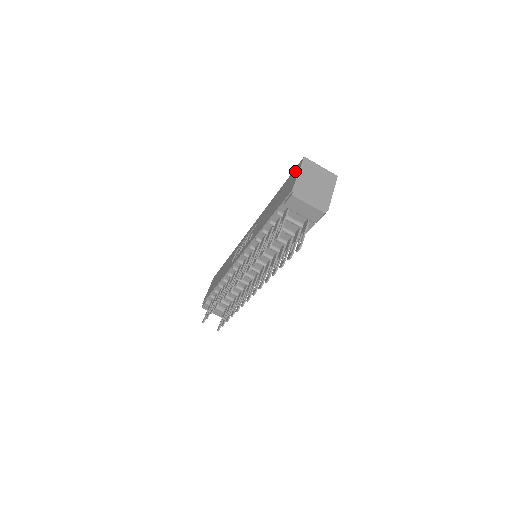
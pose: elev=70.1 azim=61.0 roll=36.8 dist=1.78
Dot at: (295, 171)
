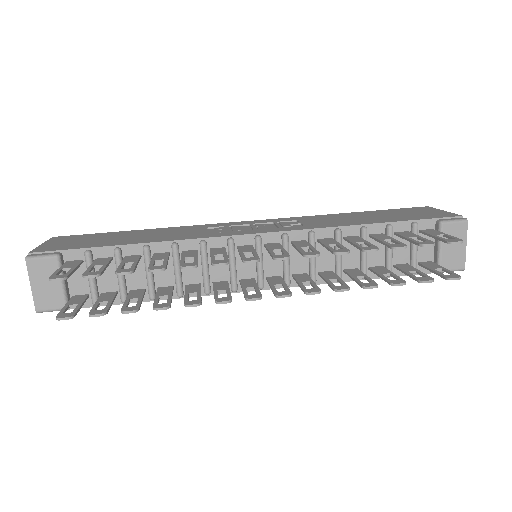
Dot at: (418, 208)
